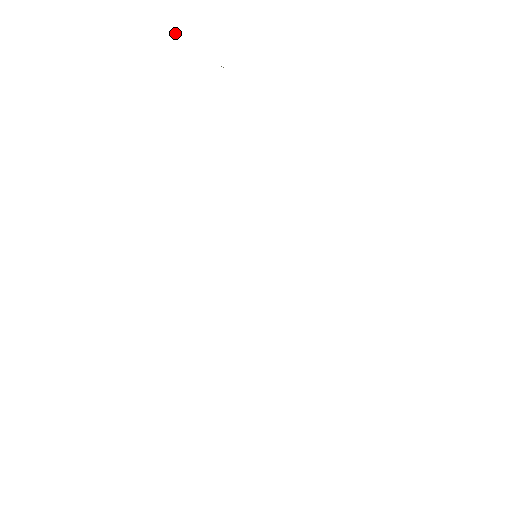
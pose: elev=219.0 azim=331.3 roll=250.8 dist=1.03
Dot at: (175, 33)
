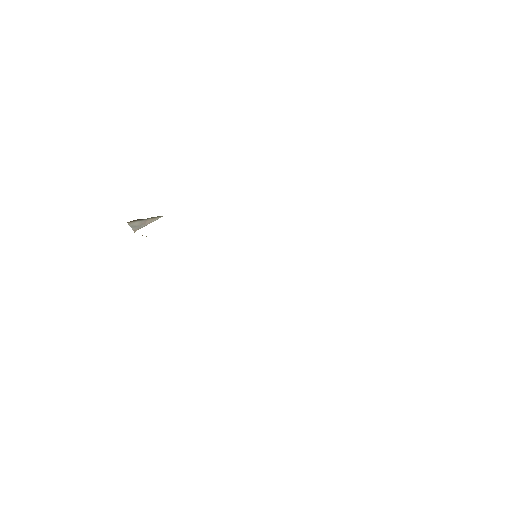
Dot at: occluded
